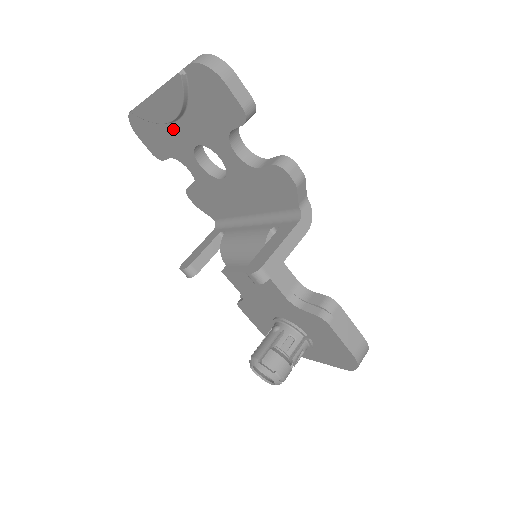
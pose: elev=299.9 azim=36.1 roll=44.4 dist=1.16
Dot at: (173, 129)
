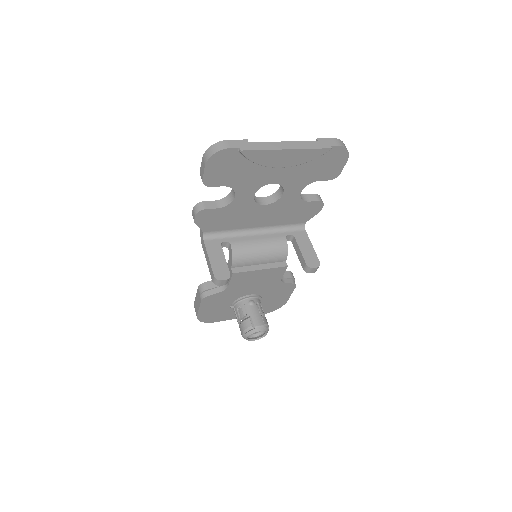
Dot at: (265, 170)
